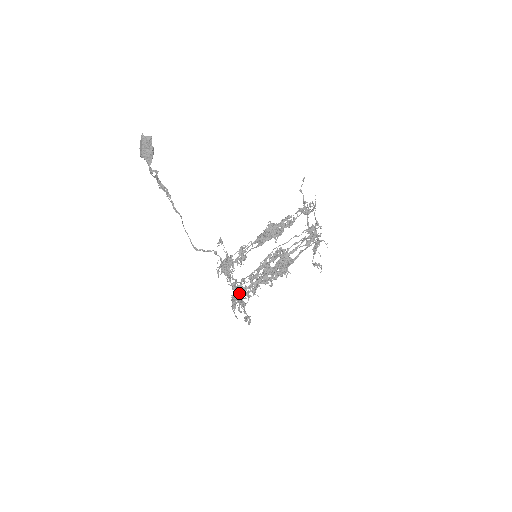
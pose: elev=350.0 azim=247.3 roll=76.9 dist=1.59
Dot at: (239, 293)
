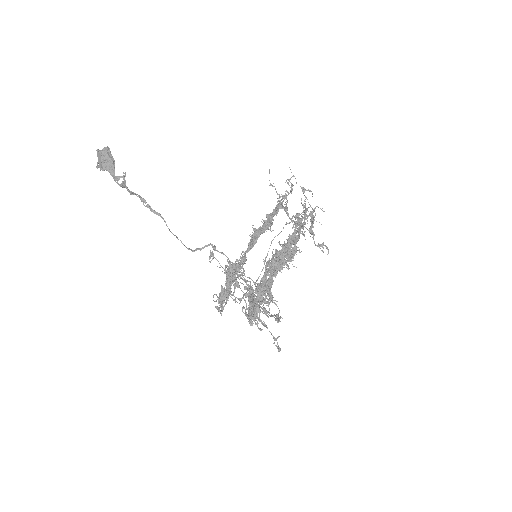
Dot at: (257, 291)
